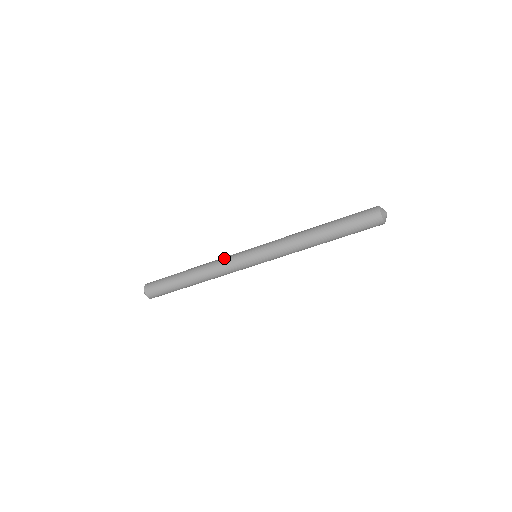
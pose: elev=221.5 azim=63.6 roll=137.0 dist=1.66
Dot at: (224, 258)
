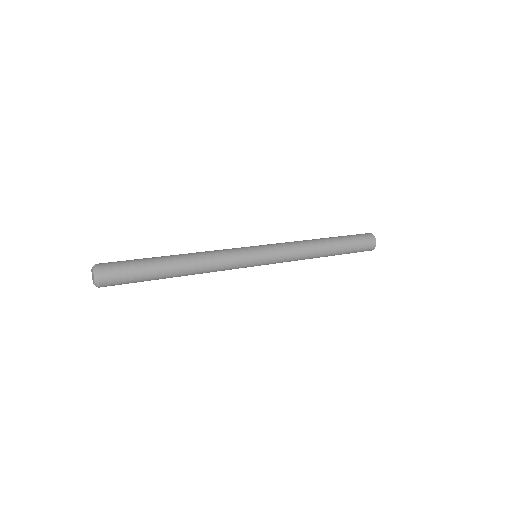
Dot at: (223, 251)
